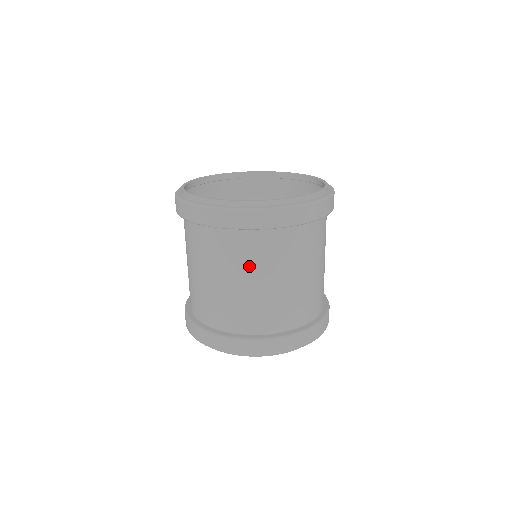
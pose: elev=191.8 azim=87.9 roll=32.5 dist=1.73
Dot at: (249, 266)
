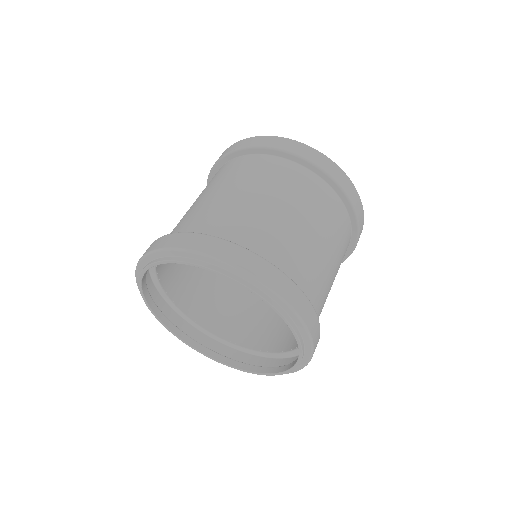
Dot at: (308, 206)
